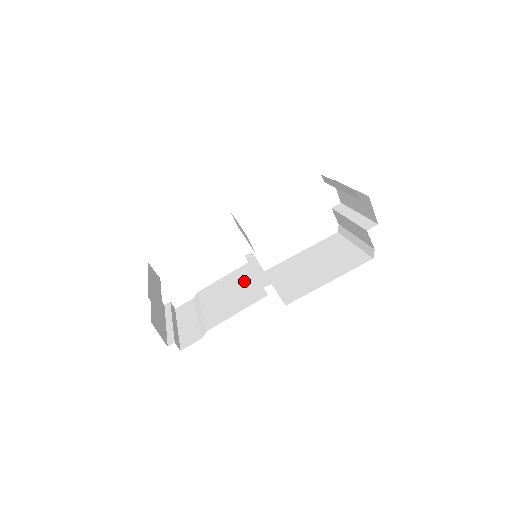
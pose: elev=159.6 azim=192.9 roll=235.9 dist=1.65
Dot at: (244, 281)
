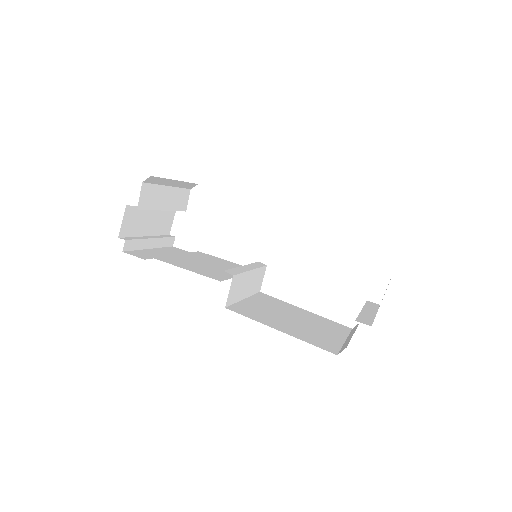
Dot at: occluded
